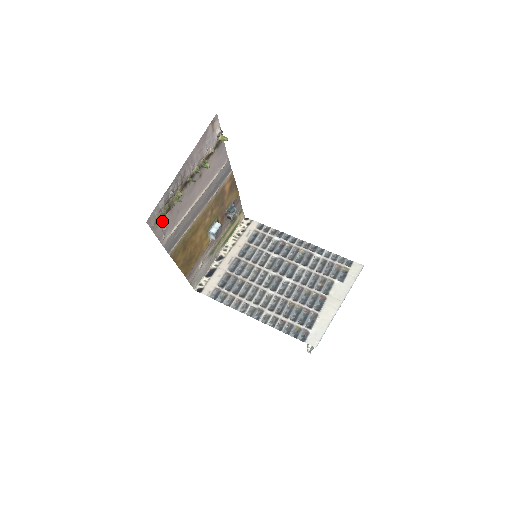
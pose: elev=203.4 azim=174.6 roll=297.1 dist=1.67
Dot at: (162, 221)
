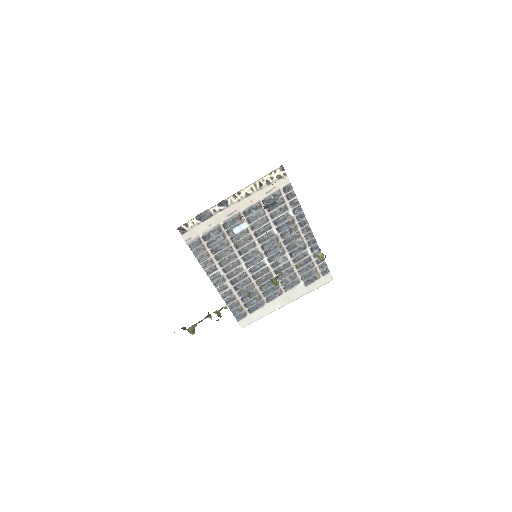
Dot at: (187, 330)
